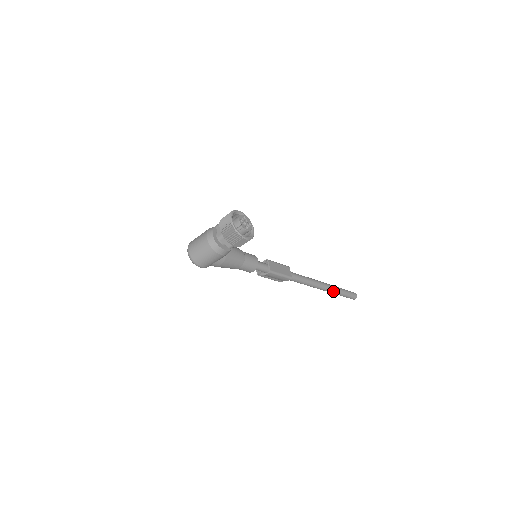
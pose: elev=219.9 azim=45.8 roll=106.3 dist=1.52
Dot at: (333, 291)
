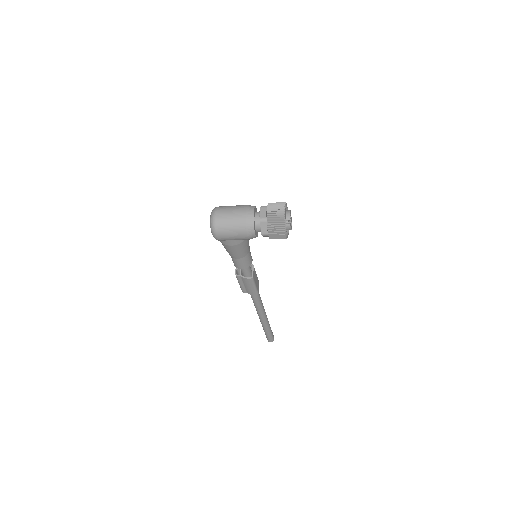
Dot at: (266, 325)
